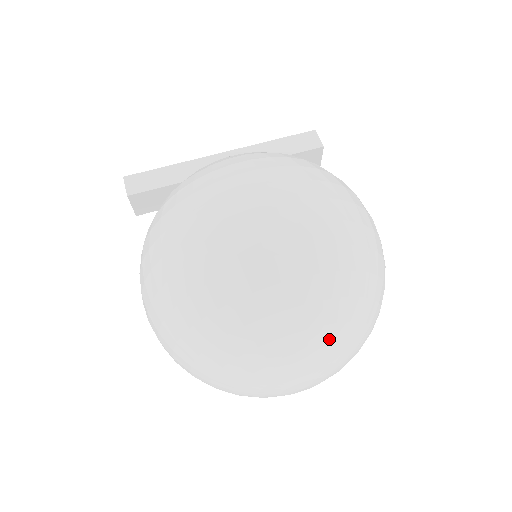
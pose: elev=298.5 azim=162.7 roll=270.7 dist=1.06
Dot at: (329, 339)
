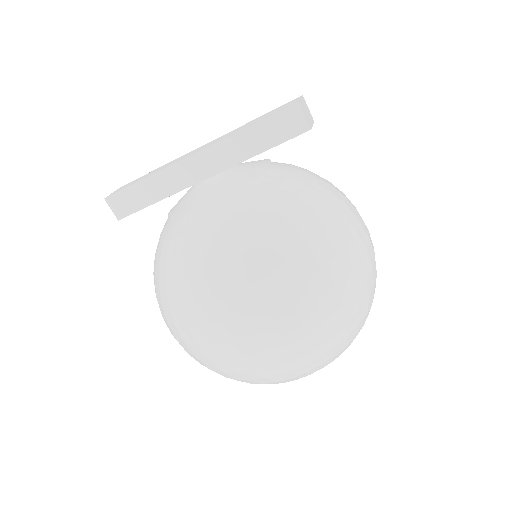
Dot at: occluded
